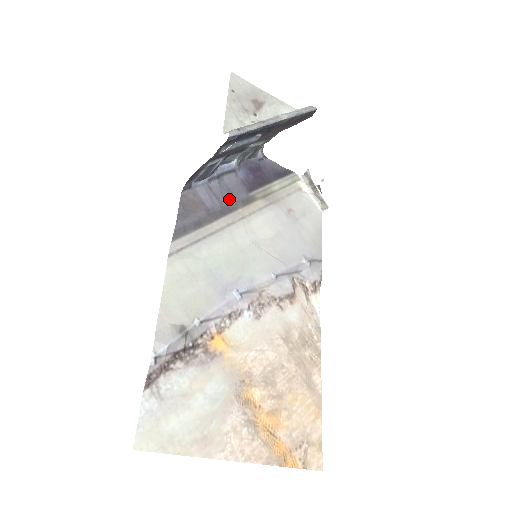
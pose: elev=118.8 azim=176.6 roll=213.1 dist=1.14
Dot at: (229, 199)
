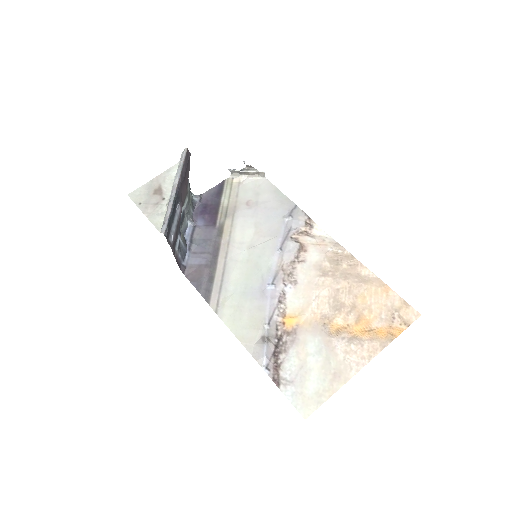
Dot at: (210, 245)
